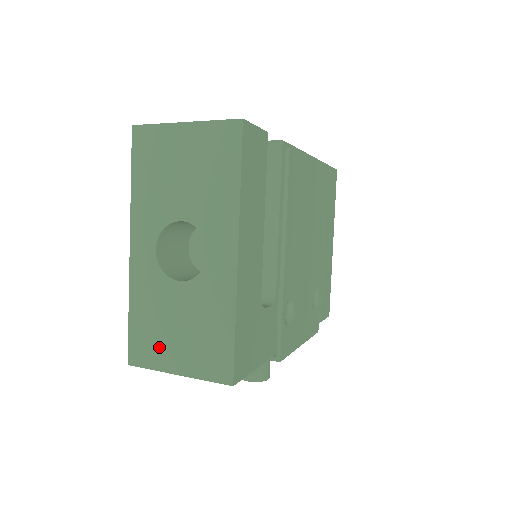
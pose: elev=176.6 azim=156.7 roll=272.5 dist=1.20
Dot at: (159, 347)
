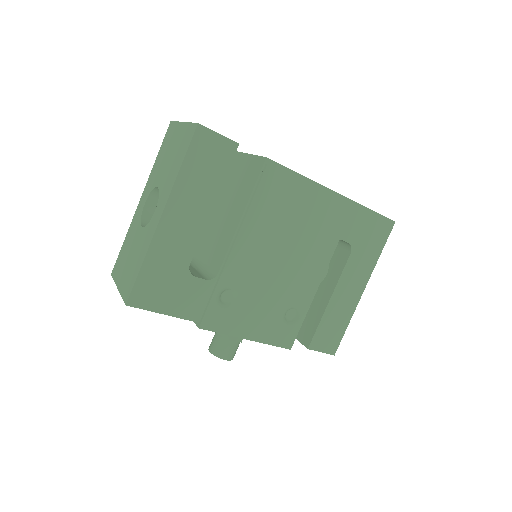
Dot at: (121, 267)
